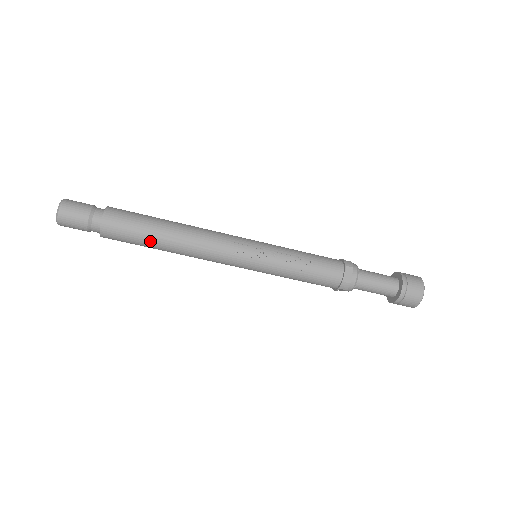
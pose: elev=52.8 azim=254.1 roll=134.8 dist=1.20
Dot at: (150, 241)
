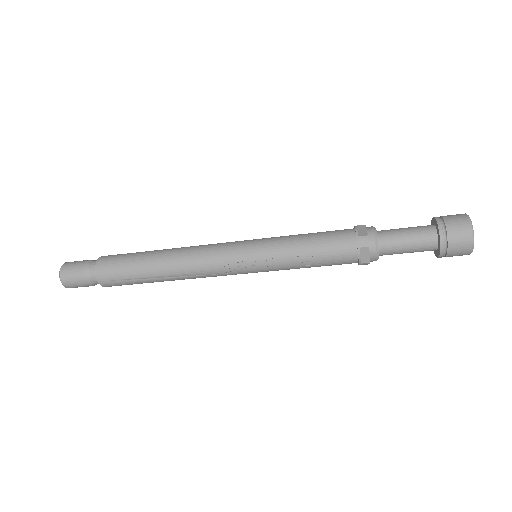
Dot at: (149, 282)
